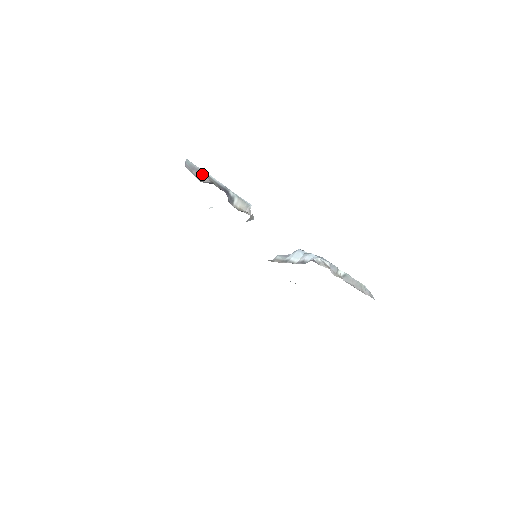
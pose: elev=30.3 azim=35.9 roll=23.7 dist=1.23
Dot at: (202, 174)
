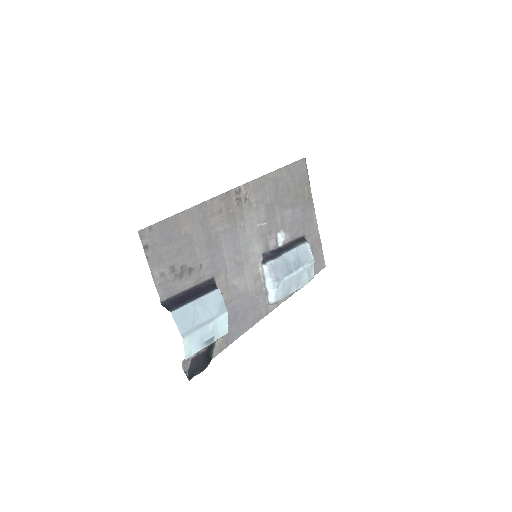
Dot at: (194, 354)
